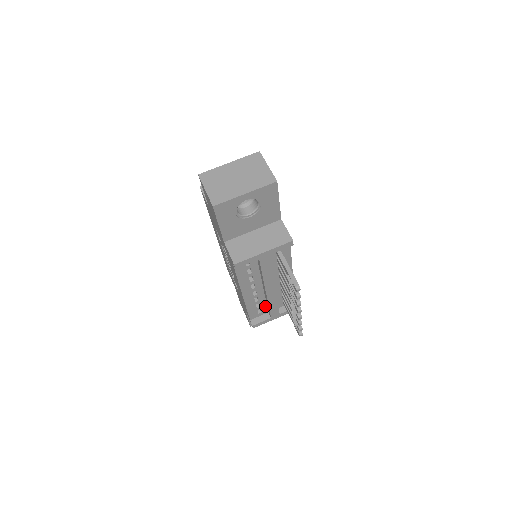
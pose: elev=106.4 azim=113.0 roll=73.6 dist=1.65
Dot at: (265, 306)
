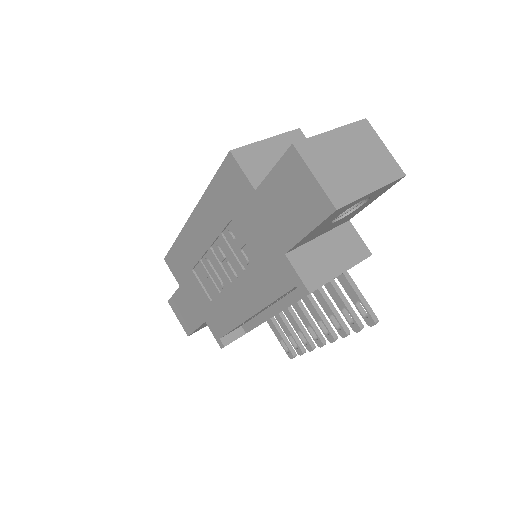
Dot at: (247, 321)
